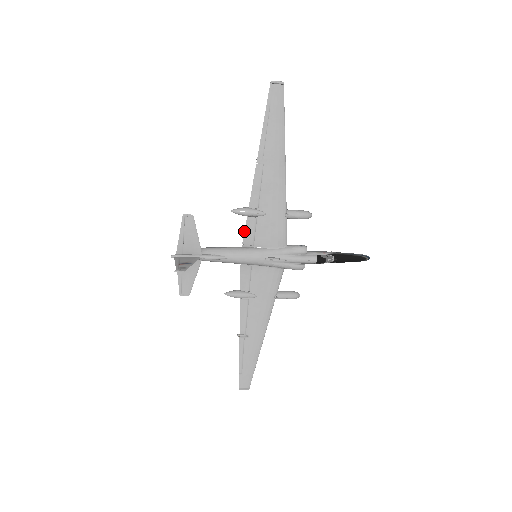
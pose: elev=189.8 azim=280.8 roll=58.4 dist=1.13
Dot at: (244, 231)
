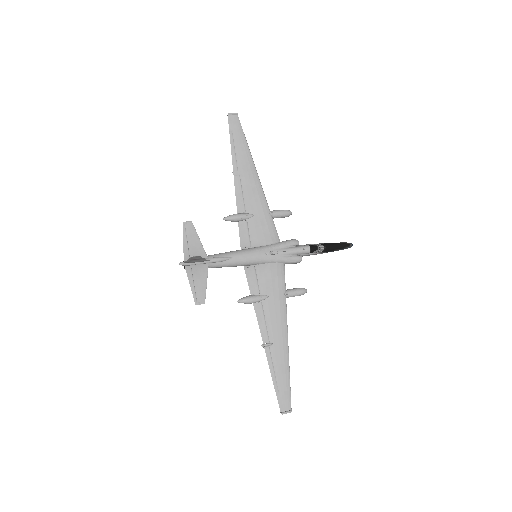
Dot at: (239, 235)
